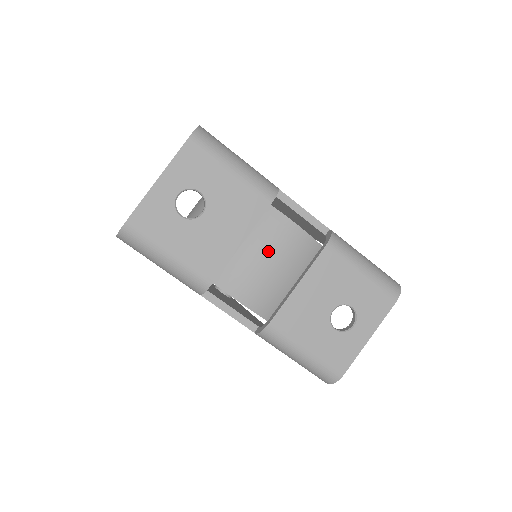
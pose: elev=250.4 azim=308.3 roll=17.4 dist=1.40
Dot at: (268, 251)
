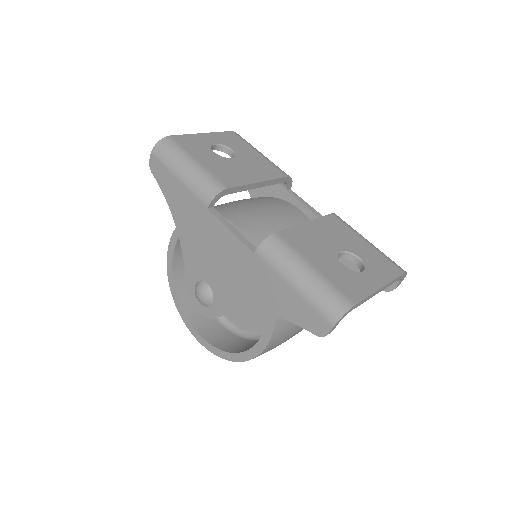
Dot at: (277, 213)
